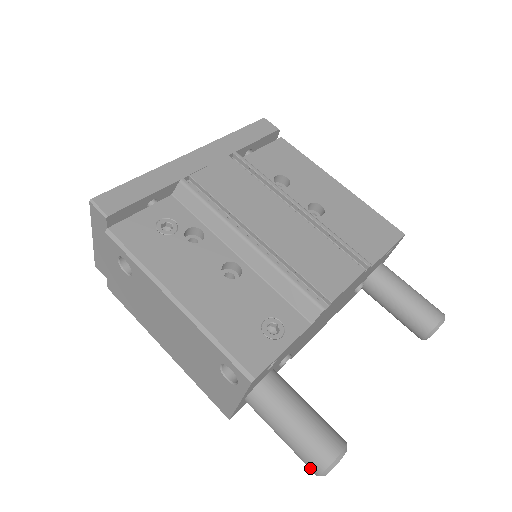
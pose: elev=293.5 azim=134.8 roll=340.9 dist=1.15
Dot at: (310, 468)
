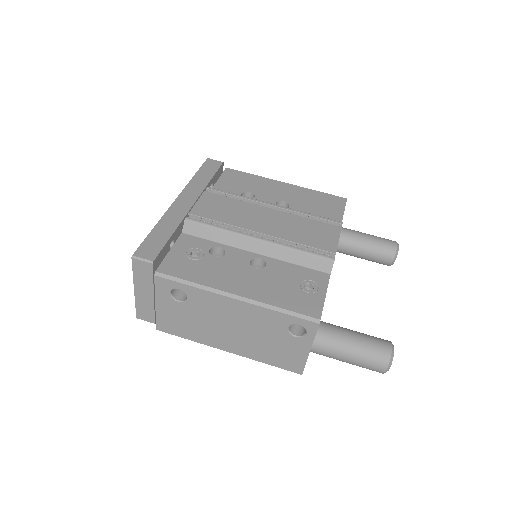
Dot at: (377, 370)
